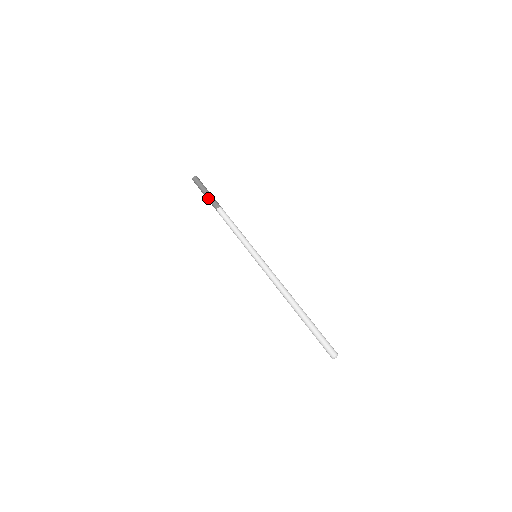
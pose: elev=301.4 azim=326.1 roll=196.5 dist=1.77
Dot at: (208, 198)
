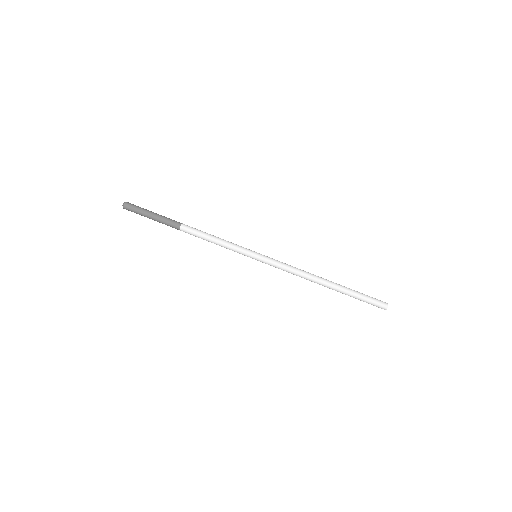
Dot at: (160, 221)
